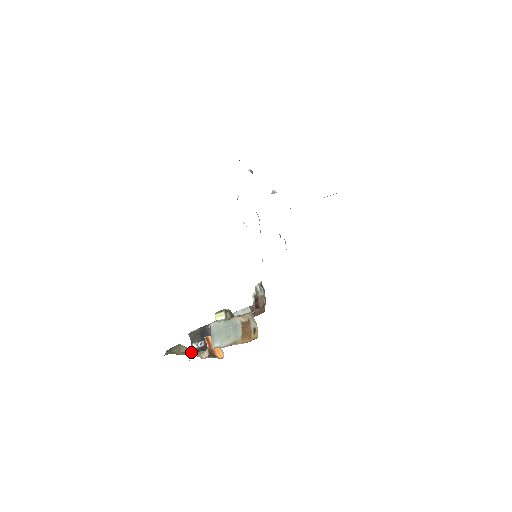
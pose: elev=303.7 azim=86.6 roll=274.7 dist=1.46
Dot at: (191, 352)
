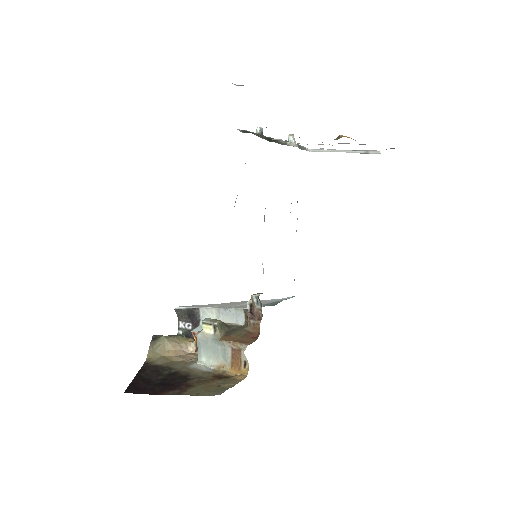
Dot at: (176, 348)
